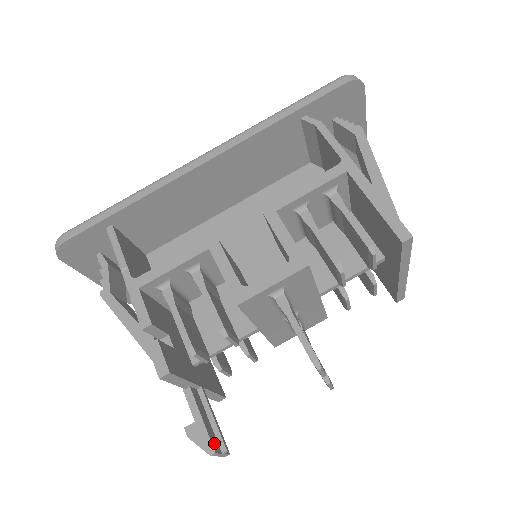
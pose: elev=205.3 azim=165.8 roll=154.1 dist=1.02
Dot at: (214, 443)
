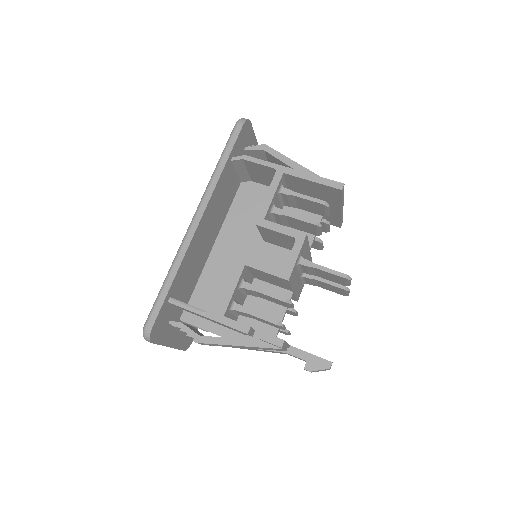
Dot at: (325, 363)
